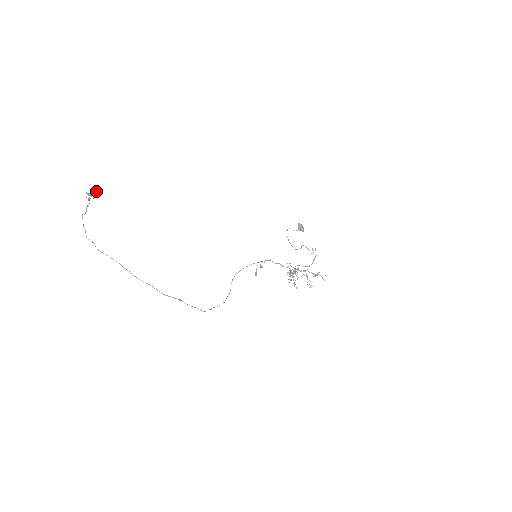
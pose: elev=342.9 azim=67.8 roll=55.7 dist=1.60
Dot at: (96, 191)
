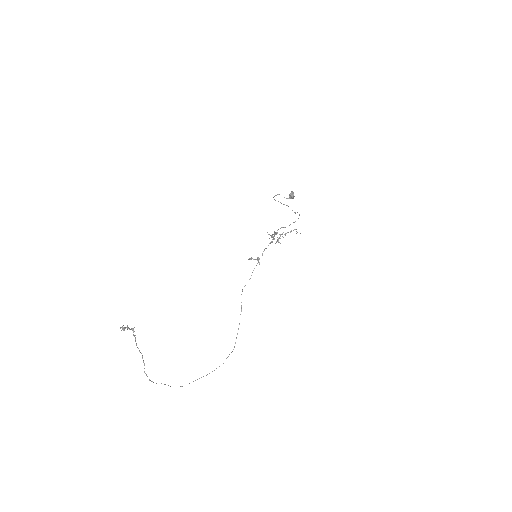
Dot at: occluded
